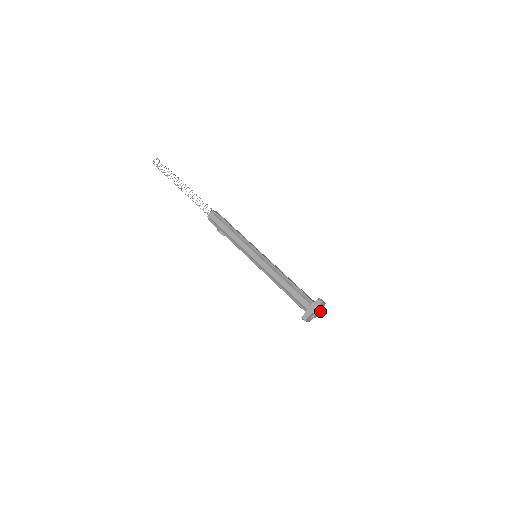
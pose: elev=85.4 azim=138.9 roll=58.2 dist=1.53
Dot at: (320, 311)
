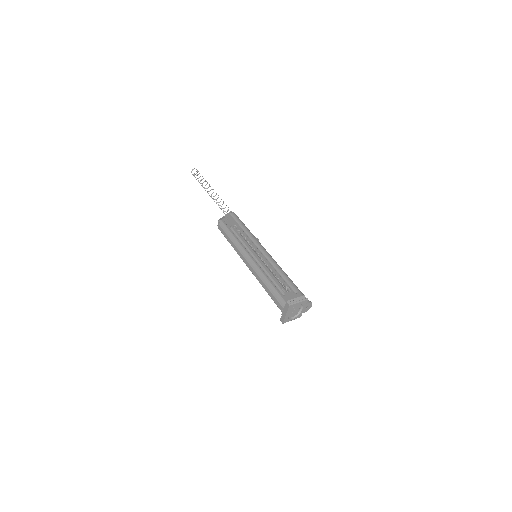
Dot at: (309, 305)
